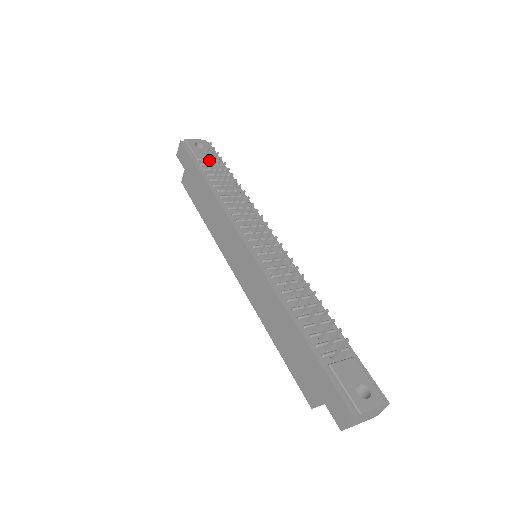
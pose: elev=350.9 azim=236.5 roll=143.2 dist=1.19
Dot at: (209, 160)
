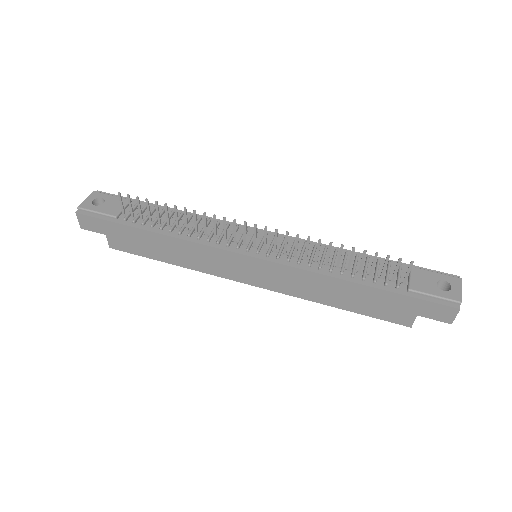
Dot at: occluded
